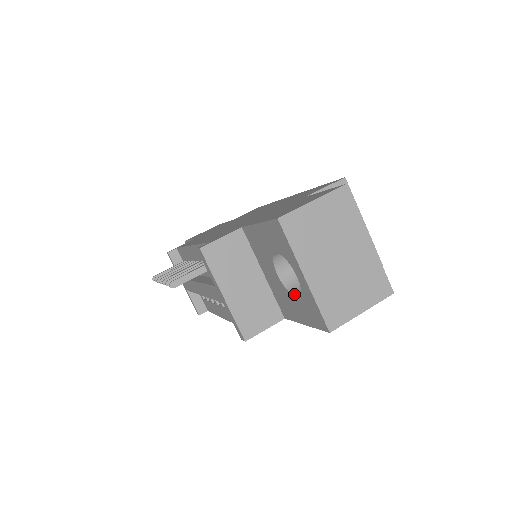
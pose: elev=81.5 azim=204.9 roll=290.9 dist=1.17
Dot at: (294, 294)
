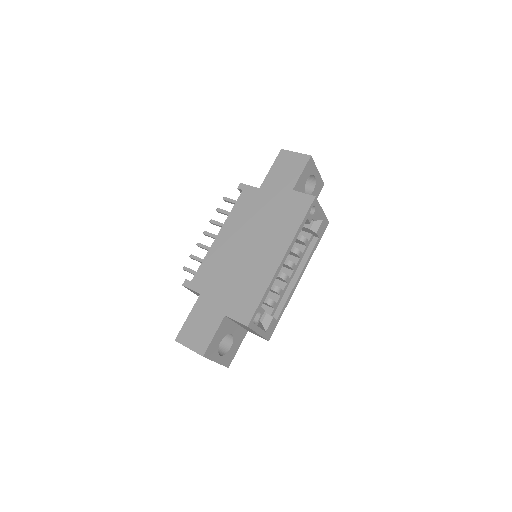
Dot at: occluded
